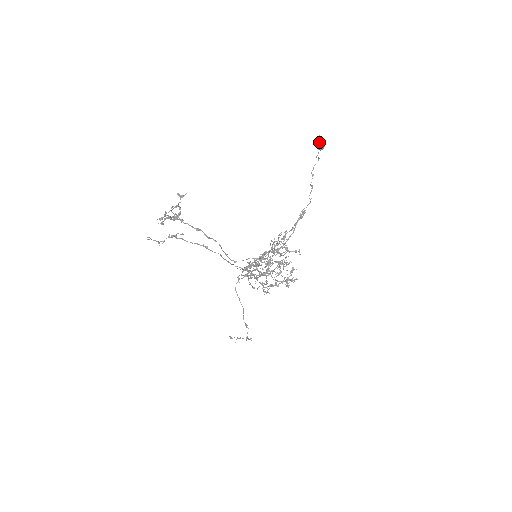
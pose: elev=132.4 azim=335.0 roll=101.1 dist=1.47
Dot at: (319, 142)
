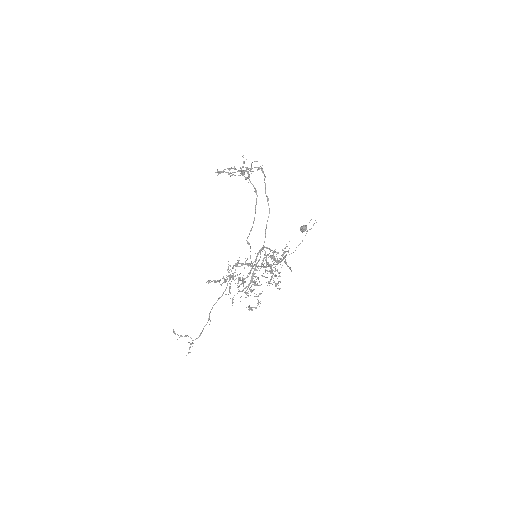
Dot at: (306, 225)
